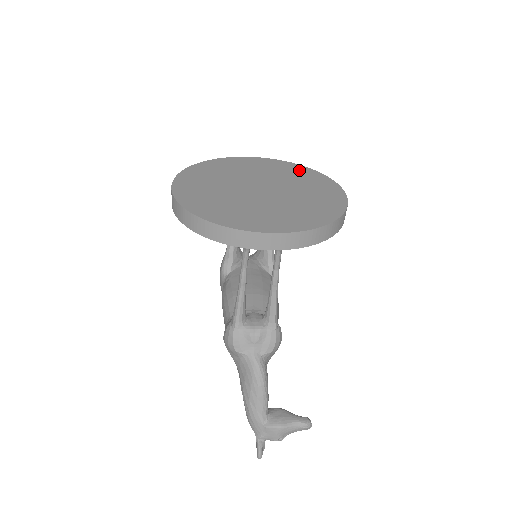
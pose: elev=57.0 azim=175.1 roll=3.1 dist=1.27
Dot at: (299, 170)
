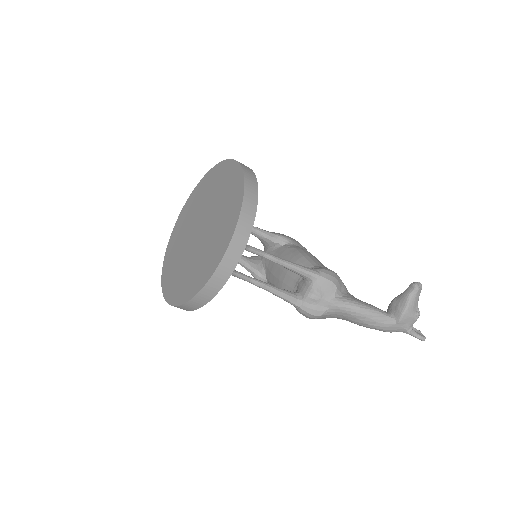
Dot at: (204, 184)
